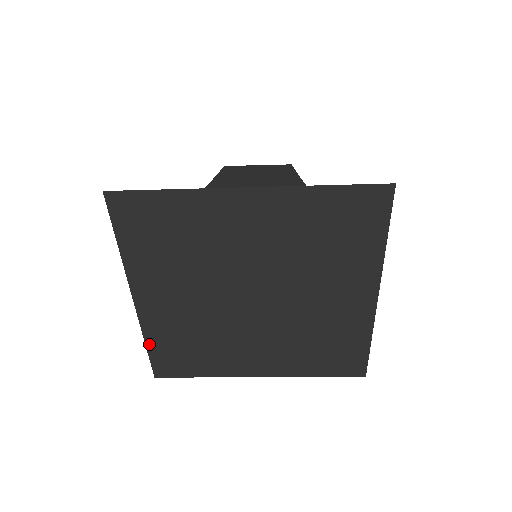
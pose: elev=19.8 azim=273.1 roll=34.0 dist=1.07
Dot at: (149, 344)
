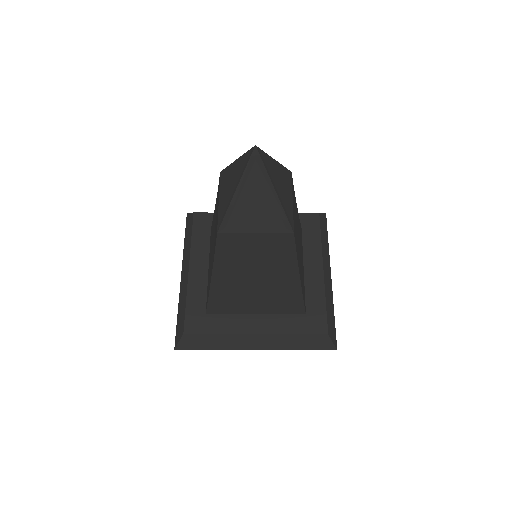
Dot at: occluded
